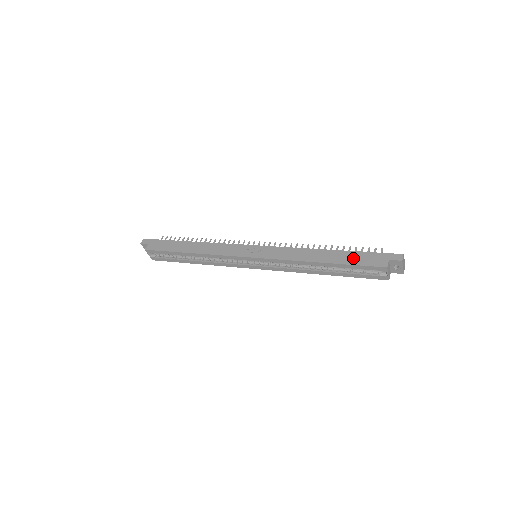
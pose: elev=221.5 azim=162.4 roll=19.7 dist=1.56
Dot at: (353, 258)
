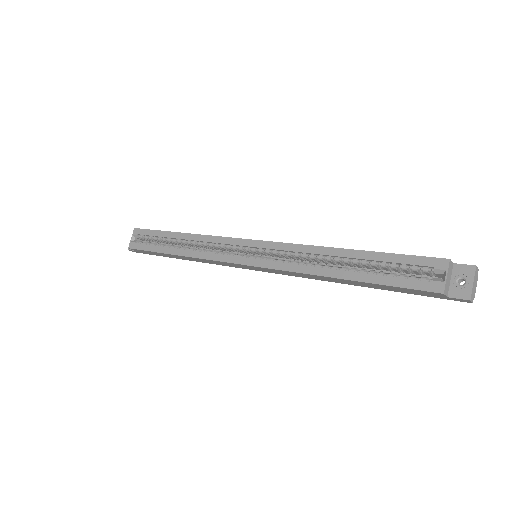
Dot at: occluded
